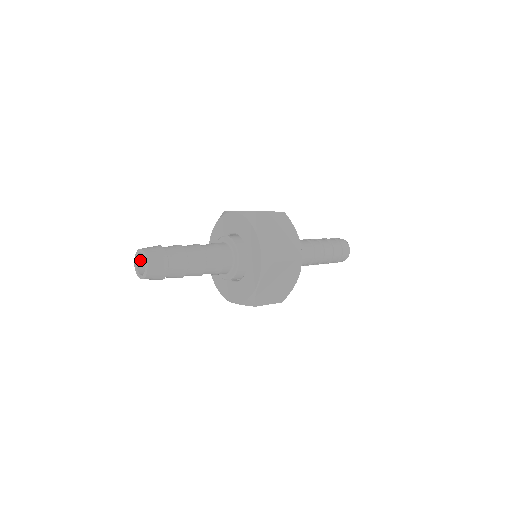
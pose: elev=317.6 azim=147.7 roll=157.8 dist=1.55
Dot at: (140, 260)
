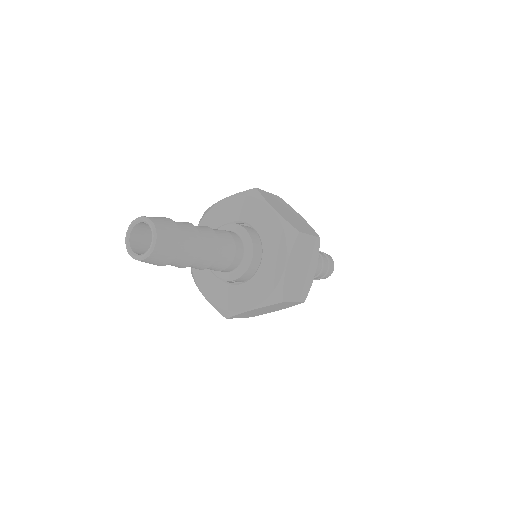
Dot at: (139, 226)
